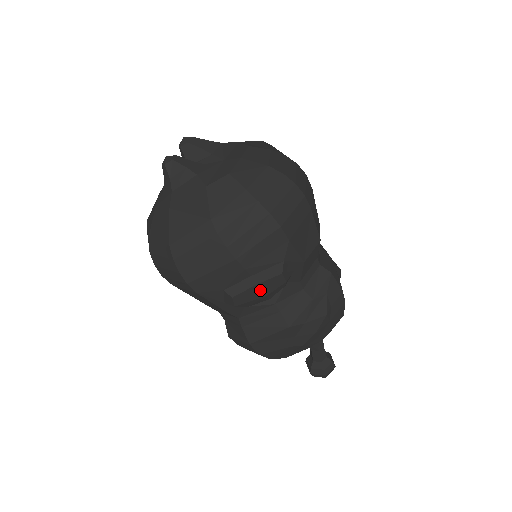
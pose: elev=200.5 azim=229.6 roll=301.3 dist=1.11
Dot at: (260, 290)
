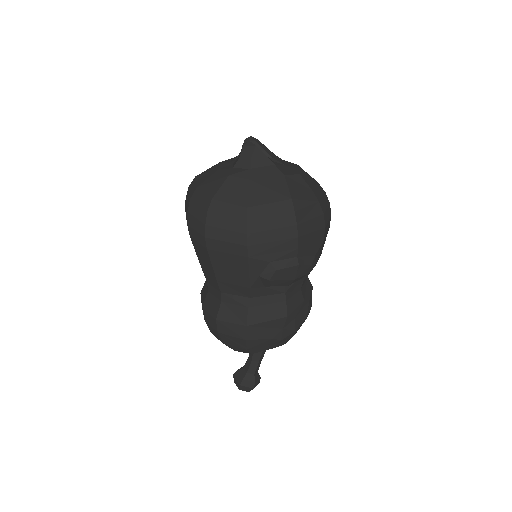
Dot at: (296, 272)
